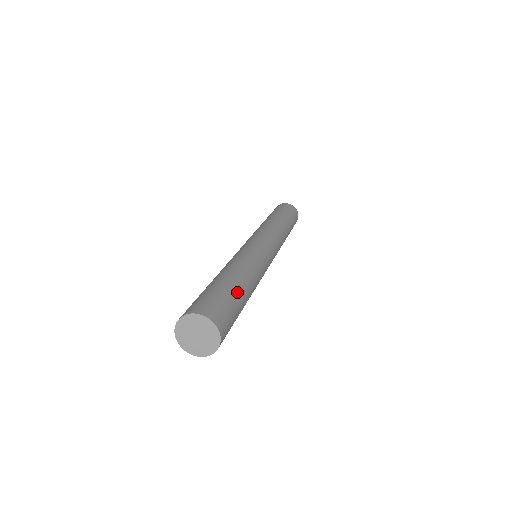
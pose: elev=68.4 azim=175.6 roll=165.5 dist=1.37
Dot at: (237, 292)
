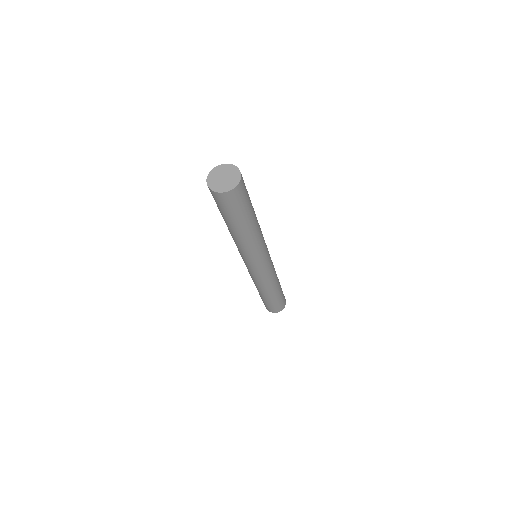
Dot at: occluded
